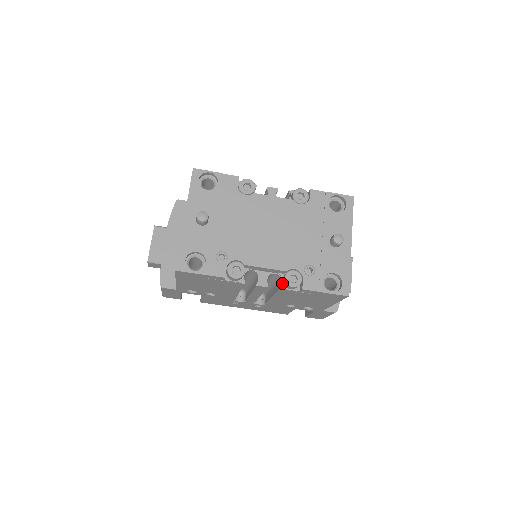
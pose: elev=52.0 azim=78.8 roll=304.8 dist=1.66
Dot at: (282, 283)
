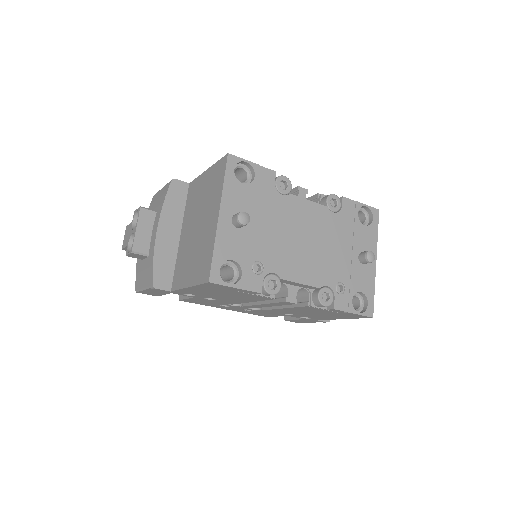
Dot at: (311, 300)
